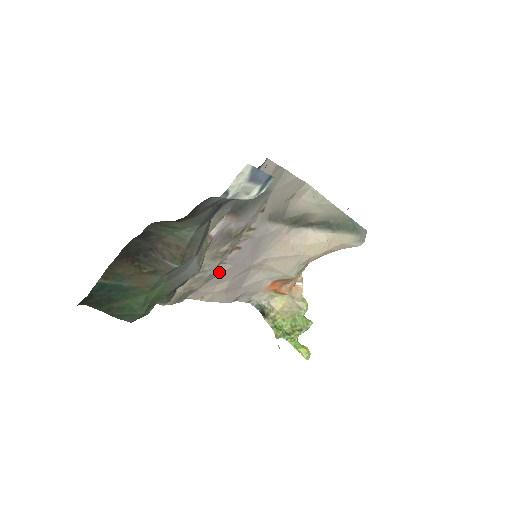
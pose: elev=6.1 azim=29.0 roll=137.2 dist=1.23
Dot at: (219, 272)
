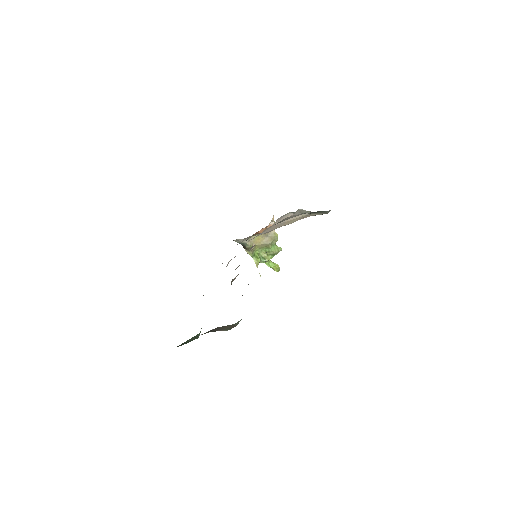
Dot at: occluded
